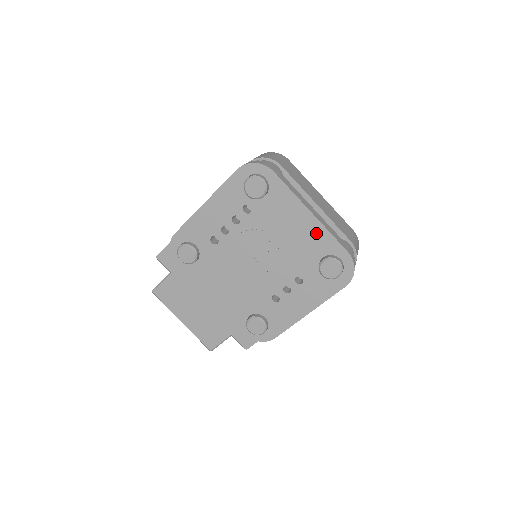
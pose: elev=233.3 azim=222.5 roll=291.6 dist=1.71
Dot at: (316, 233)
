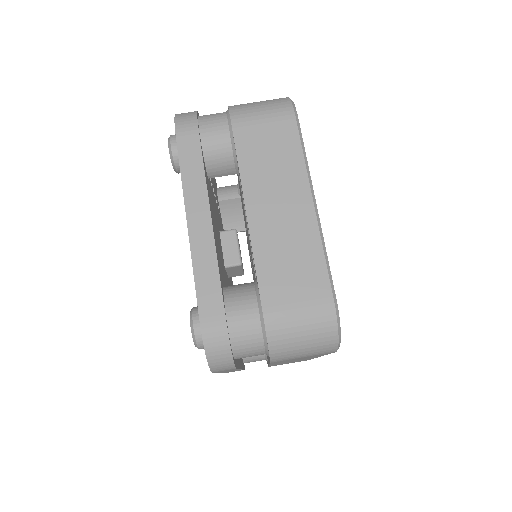
Dot at: occluded
